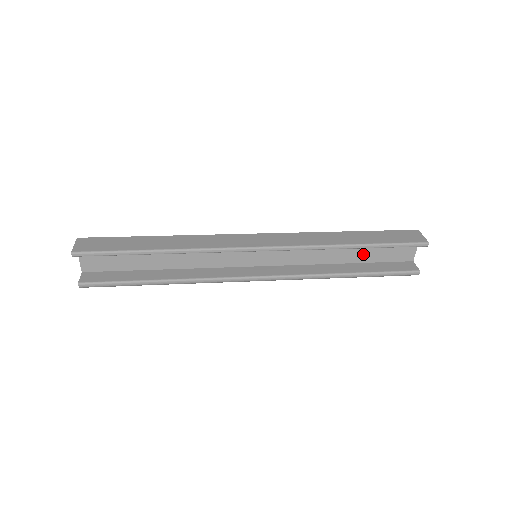
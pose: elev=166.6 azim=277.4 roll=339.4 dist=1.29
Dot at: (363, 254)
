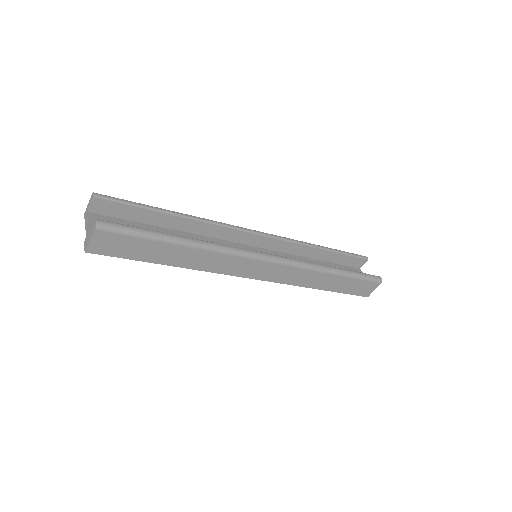
Dot at: occluded
